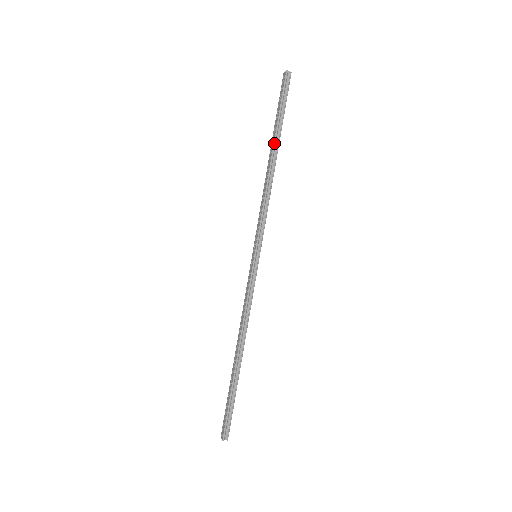
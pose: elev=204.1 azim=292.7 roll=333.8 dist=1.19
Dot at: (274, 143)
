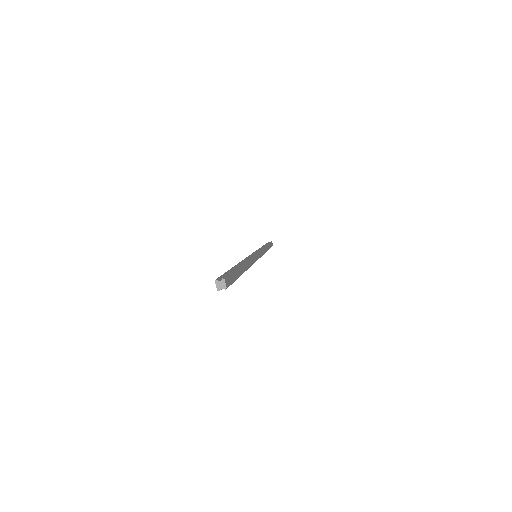
Dot at: occluded
